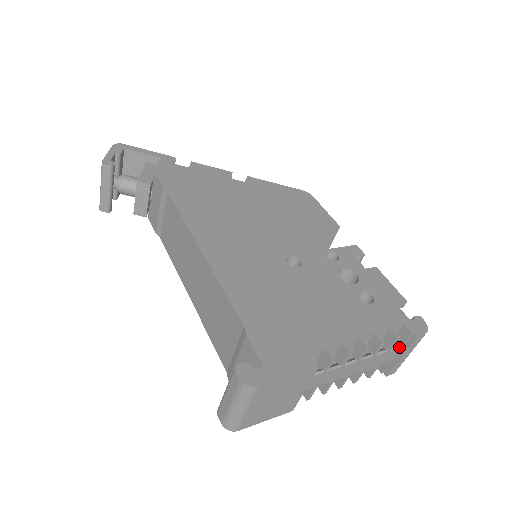
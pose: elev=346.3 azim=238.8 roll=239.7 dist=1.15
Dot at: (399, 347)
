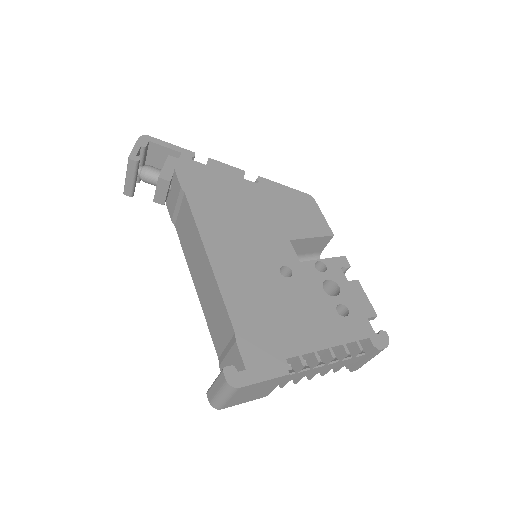
Dot at: (363, 354)
